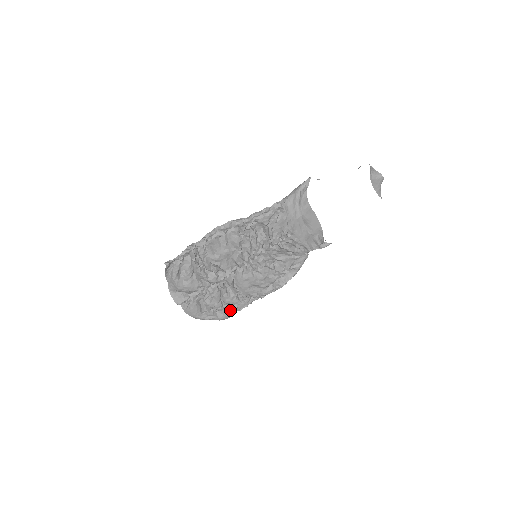
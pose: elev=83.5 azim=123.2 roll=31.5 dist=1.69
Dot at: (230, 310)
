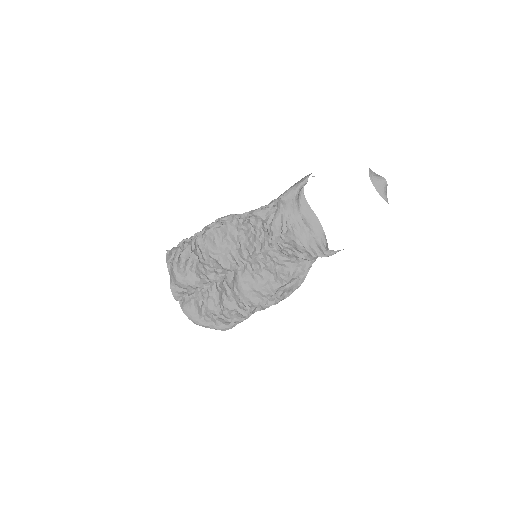
Dot at: (230, 319)
